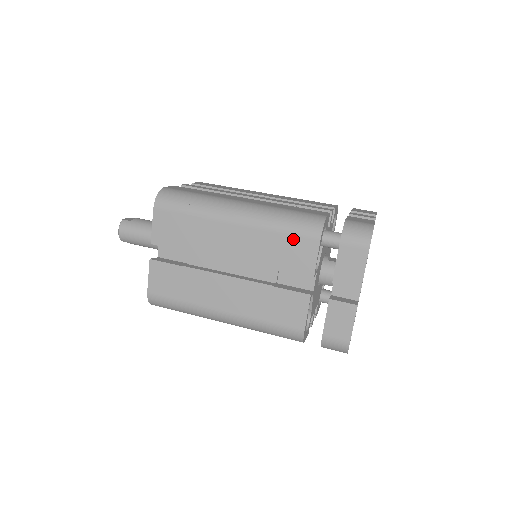
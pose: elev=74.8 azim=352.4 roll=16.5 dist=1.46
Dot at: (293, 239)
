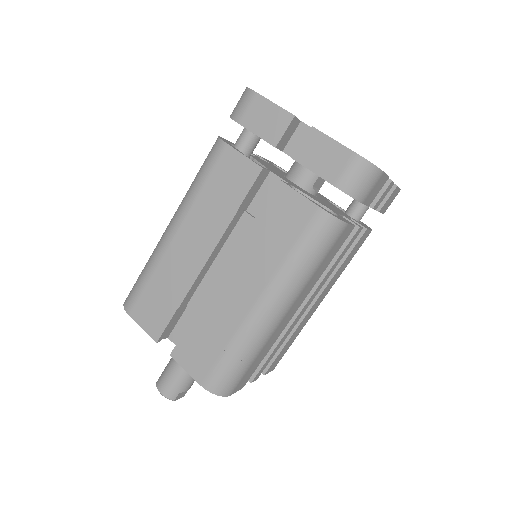
Dot at: (215, 174)
